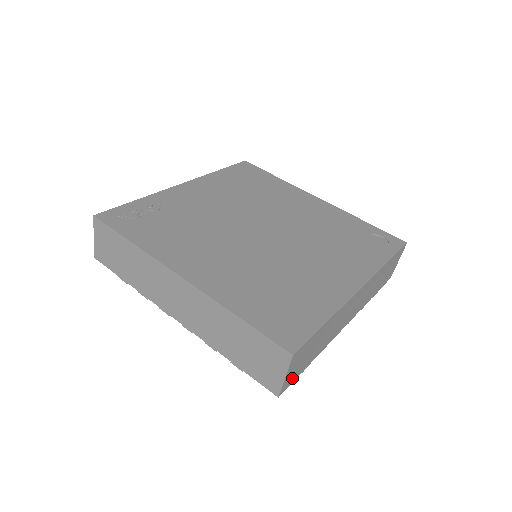
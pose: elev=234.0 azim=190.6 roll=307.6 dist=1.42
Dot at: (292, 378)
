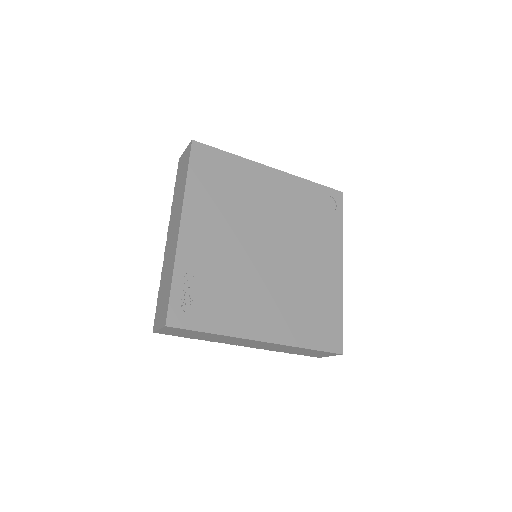
Dot at: occluded
